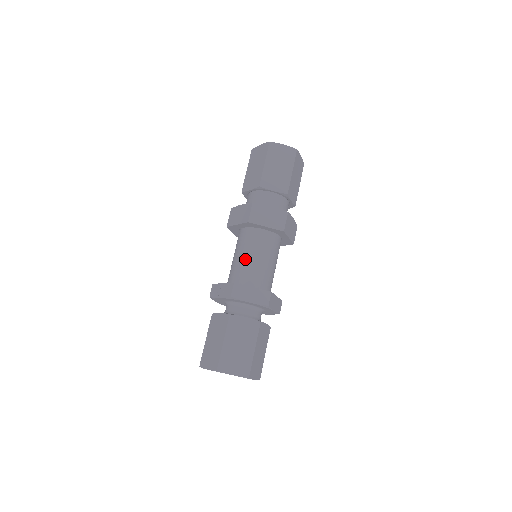
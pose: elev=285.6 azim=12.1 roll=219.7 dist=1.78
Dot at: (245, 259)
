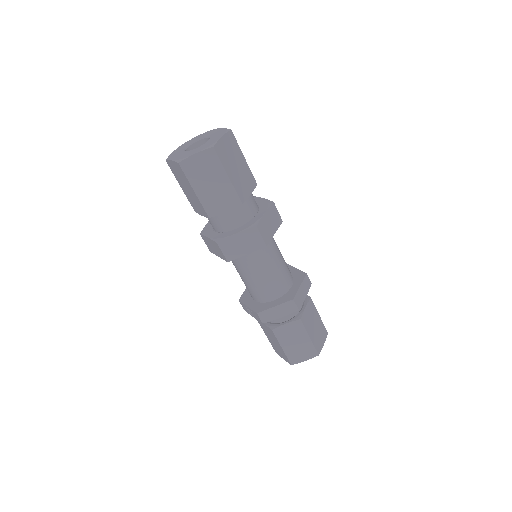
Dot at: (250, 281)
